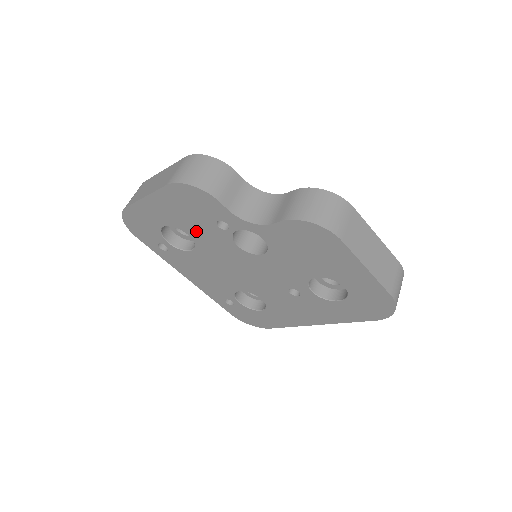
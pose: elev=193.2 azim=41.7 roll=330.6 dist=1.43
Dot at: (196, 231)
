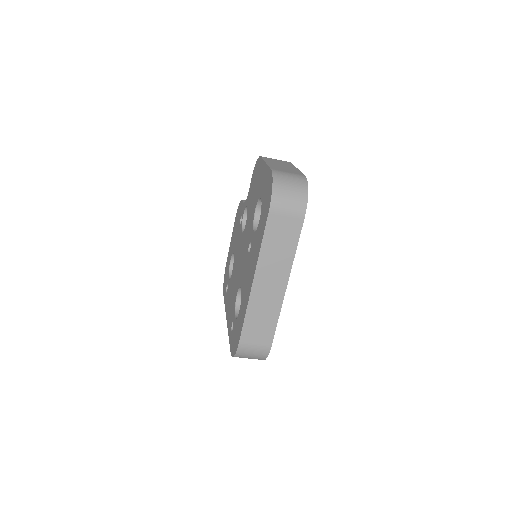
Dot at: occluded
